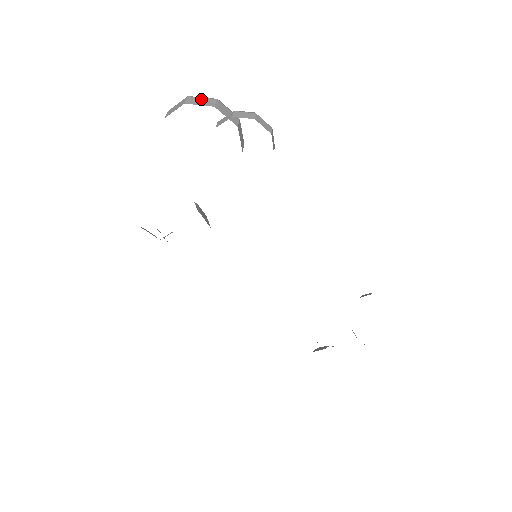
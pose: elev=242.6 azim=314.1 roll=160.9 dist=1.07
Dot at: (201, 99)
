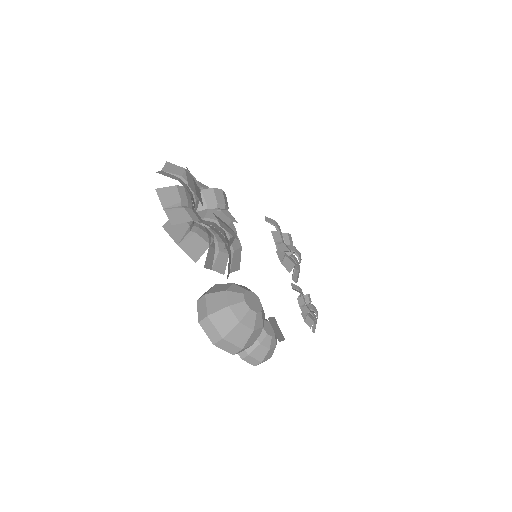
Dot at: (230, 345)
